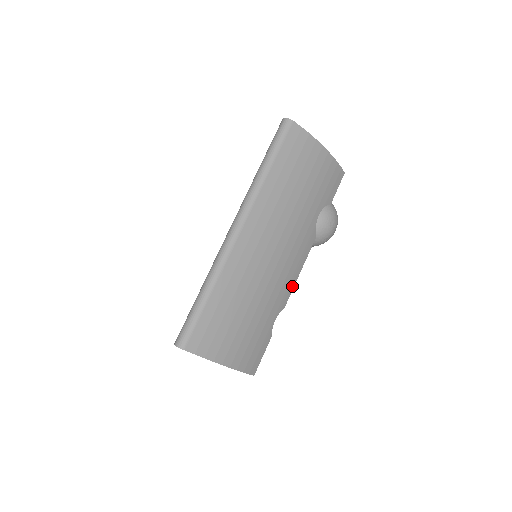
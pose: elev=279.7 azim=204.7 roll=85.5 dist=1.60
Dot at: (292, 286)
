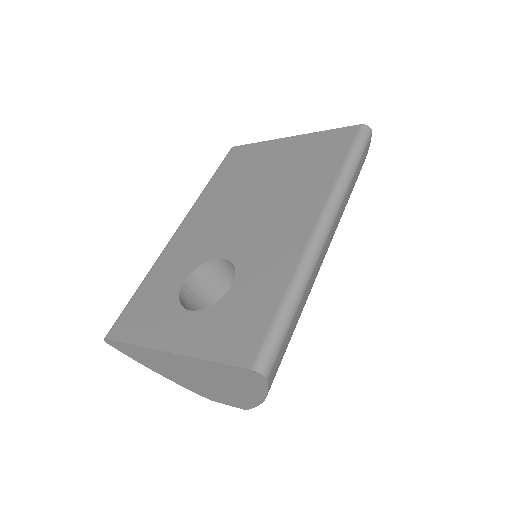
Dot at: occluded
